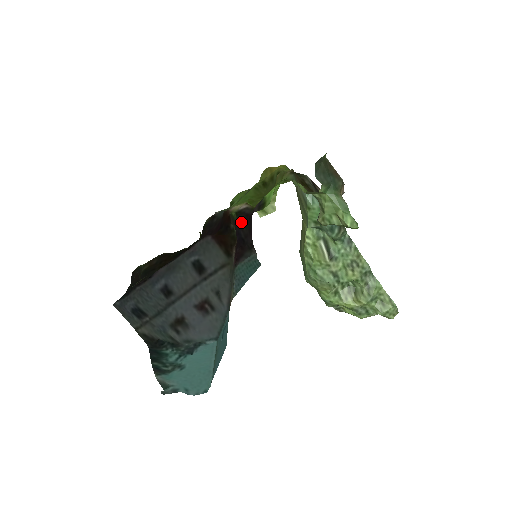
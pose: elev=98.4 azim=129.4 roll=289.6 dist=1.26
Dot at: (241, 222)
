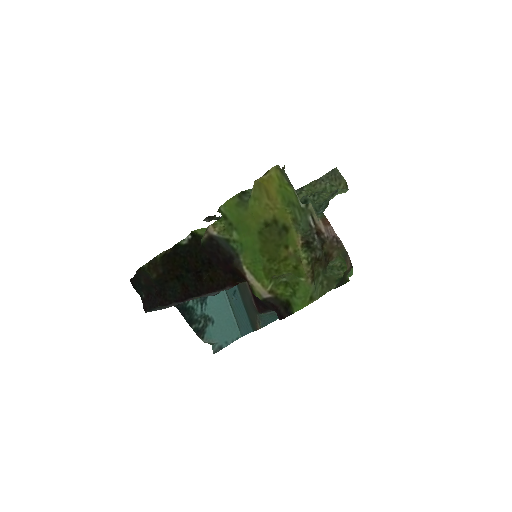
Dot at: (266, 303)
